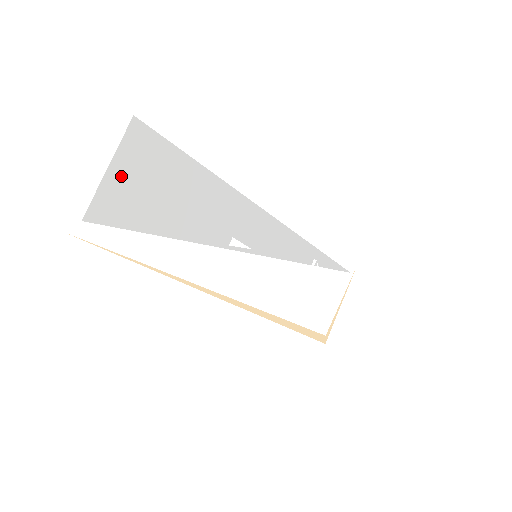
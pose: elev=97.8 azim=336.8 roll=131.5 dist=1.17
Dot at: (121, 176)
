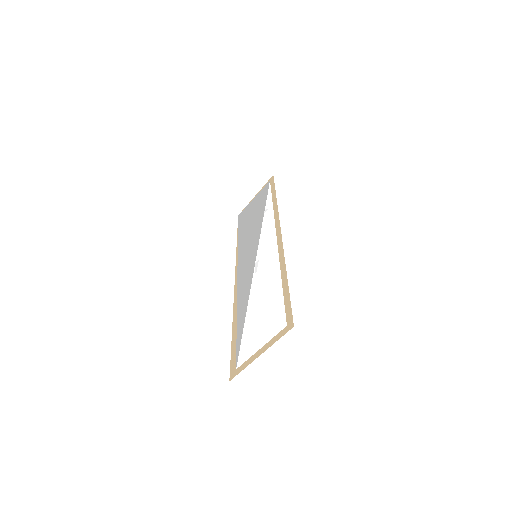
Dot at: occluded
